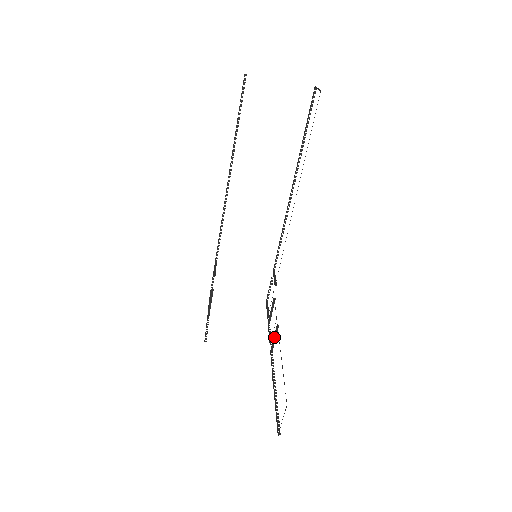
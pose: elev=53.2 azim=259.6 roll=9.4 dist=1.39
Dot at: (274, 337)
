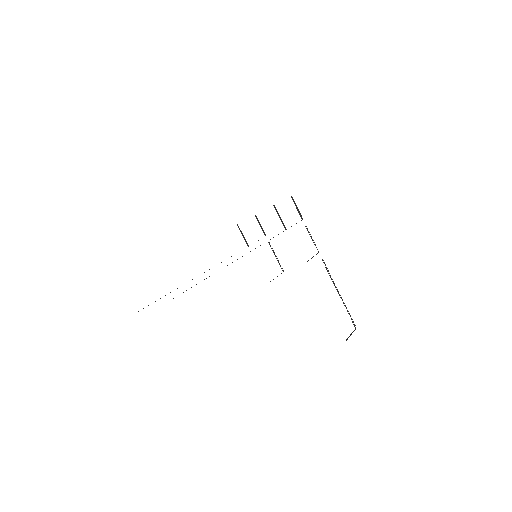
Dot at: occluded
